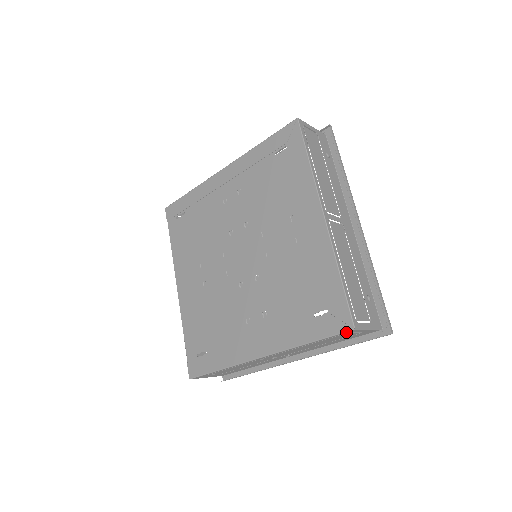
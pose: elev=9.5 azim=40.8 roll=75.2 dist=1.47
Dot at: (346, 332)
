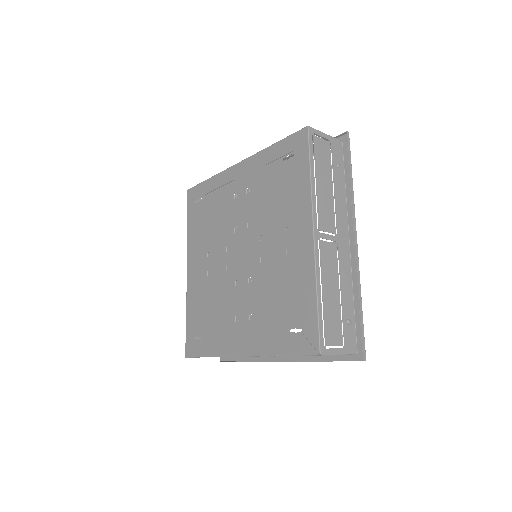
Dot at: (313, 355)
